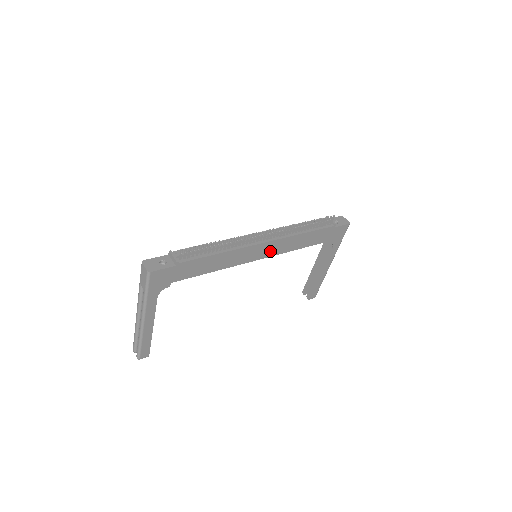
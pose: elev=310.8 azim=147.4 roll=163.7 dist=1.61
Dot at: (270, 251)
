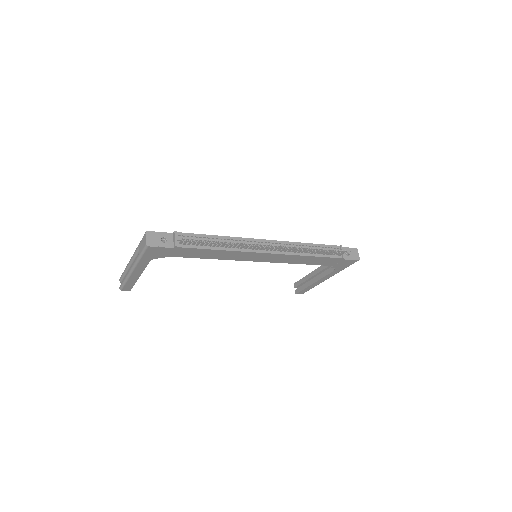
Dot at: (270, 259)
